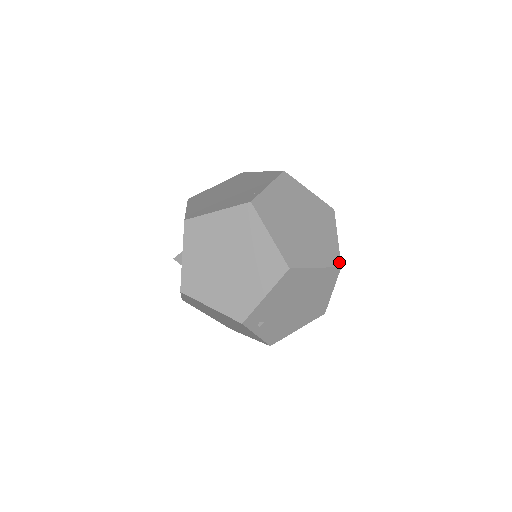
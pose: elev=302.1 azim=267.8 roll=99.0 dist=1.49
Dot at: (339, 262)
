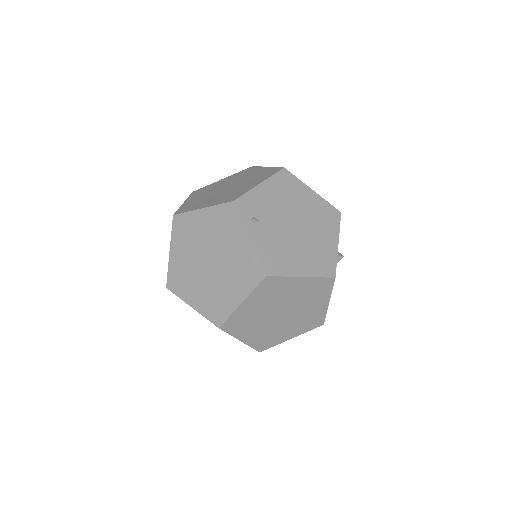
Dot at: occluded
